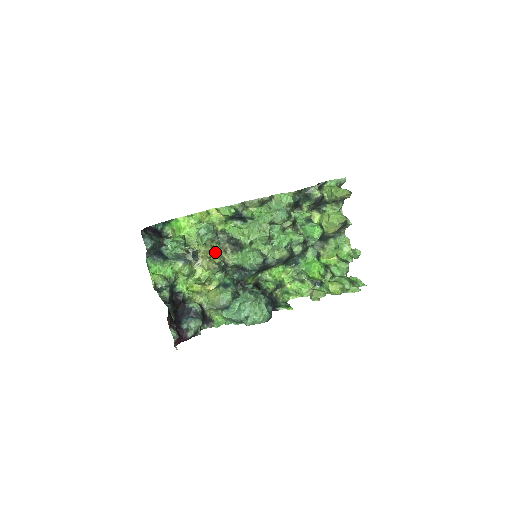
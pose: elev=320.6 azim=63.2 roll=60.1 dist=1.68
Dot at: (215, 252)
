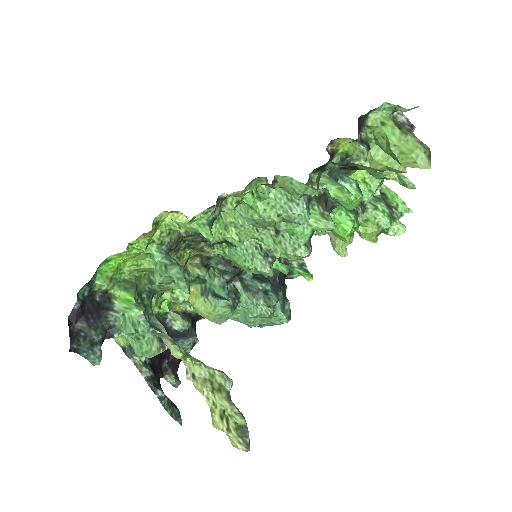
Dot at: (223, 384)
